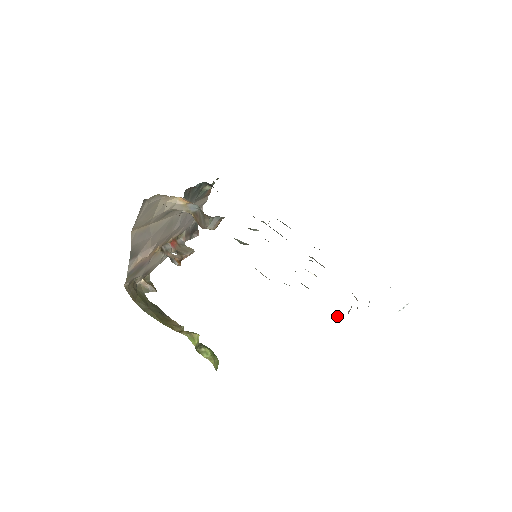
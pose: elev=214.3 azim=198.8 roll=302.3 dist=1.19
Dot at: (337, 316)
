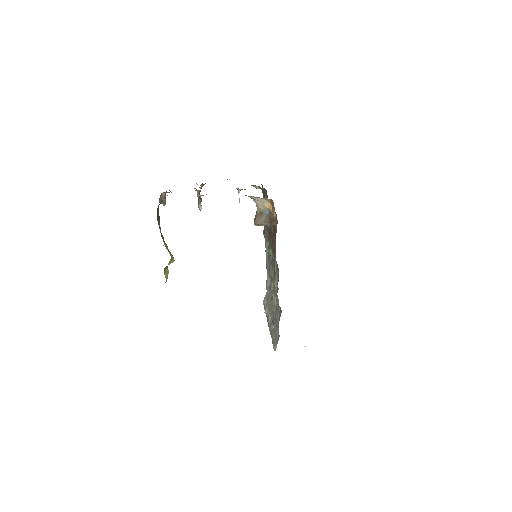
Dot at: (274, 325)
